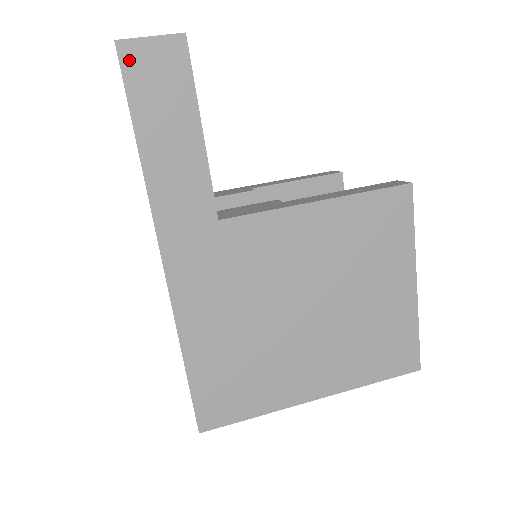
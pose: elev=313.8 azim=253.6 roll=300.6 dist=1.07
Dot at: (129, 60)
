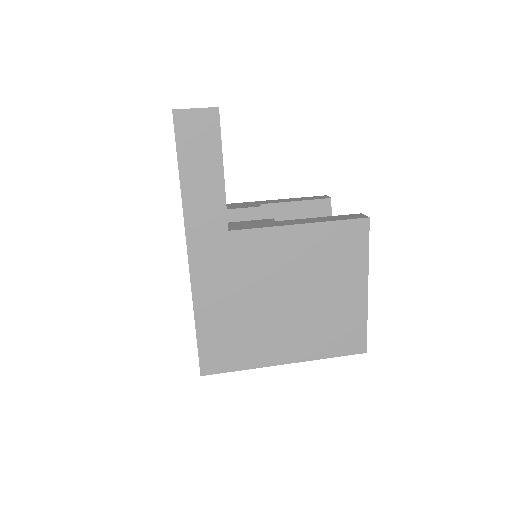
Dot at: (180, 122)
